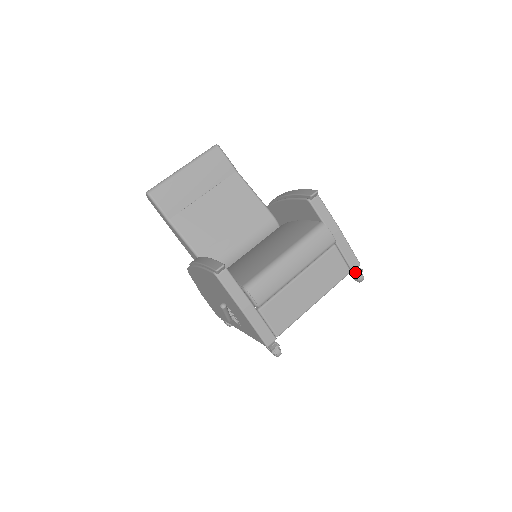
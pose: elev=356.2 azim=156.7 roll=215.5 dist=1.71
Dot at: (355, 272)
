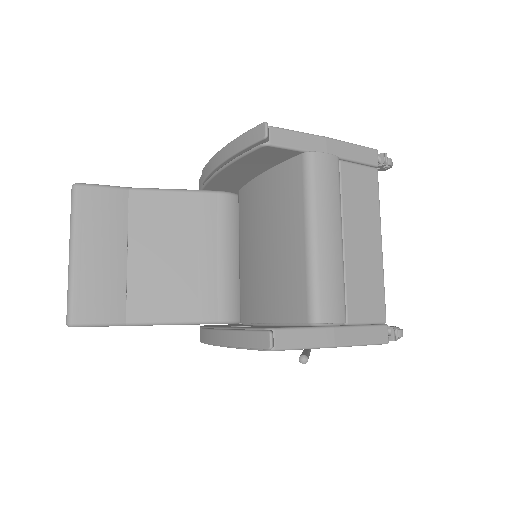
Dot at: (380, 164)
